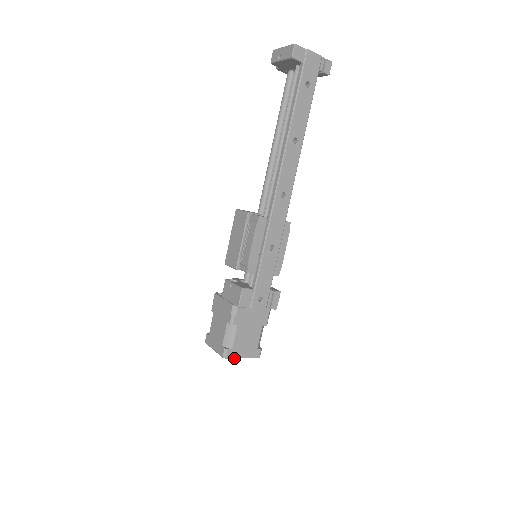
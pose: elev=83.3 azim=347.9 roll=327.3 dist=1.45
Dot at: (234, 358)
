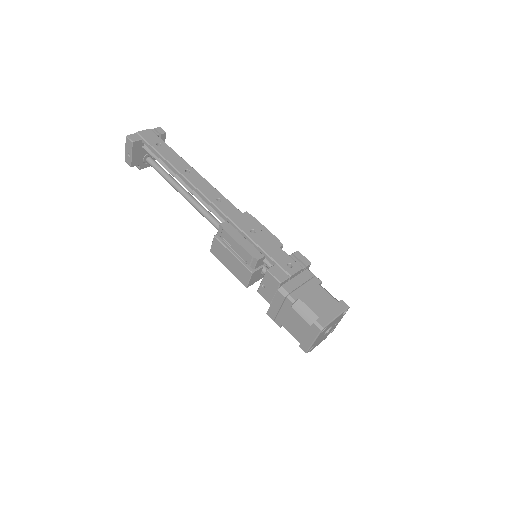
Dot at: (330, 323)
